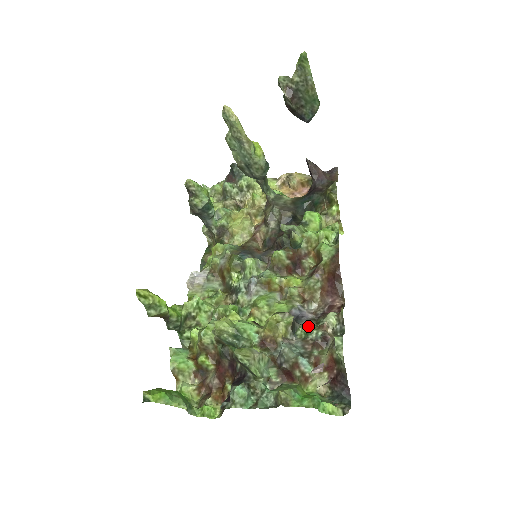
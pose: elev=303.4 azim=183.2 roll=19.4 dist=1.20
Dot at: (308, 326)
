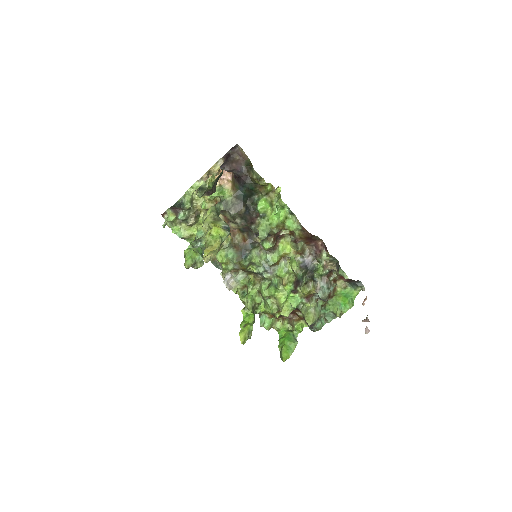
Dot at: (320, 274)
